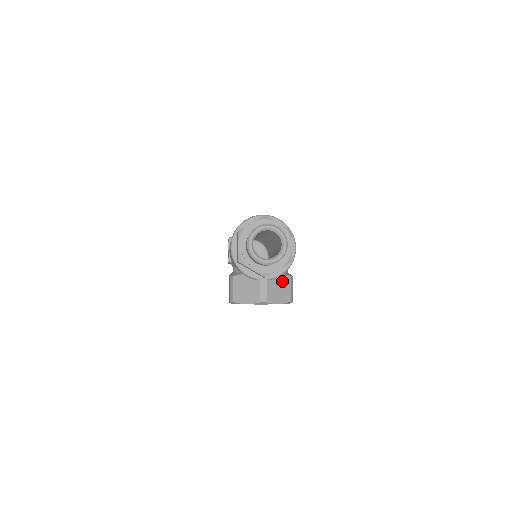
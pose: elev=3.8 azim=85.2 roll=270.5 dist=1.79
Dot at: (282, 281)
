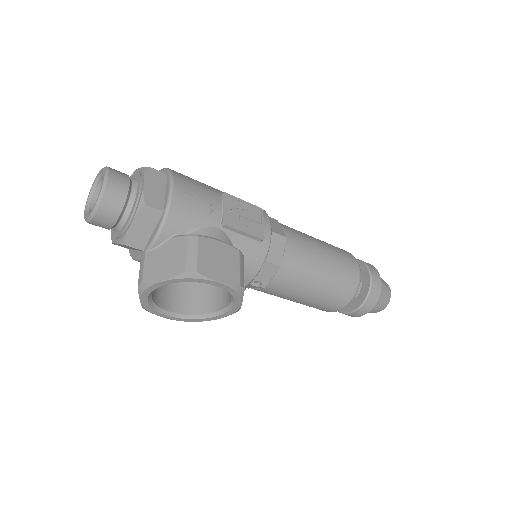
Dot at: (172, 246)
